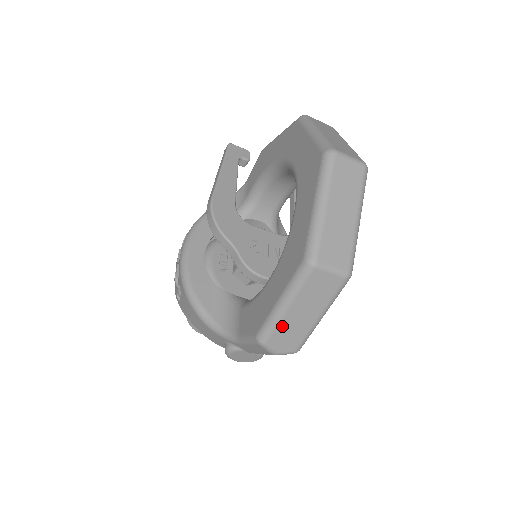
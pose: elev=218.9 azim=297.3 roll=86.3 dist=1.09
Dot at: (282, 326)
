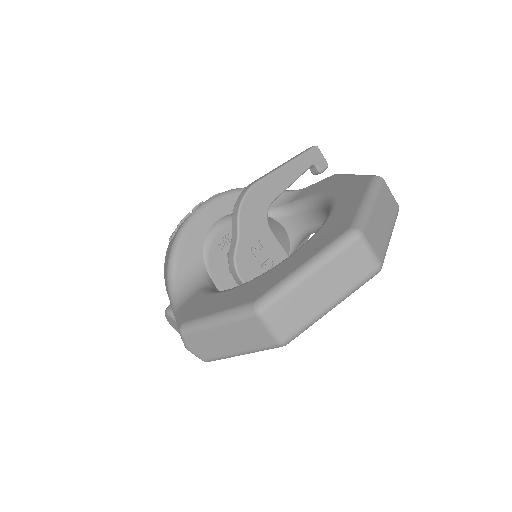
Dot at: (204, 334)
